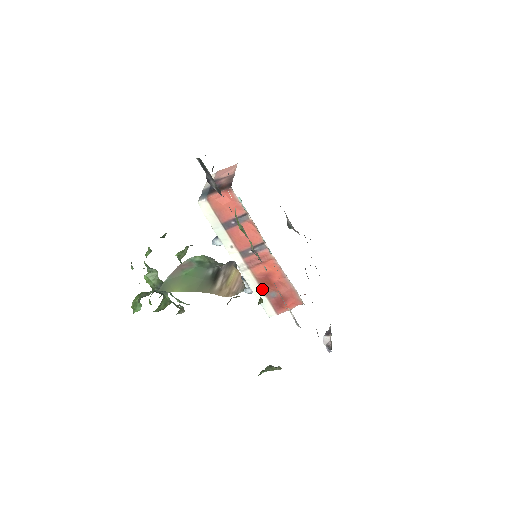
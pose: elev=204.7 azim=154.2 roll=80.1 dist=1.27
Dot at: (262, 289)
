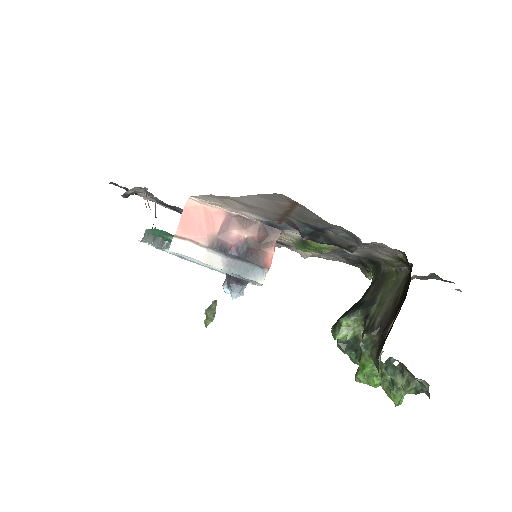
Dot at: occluded
